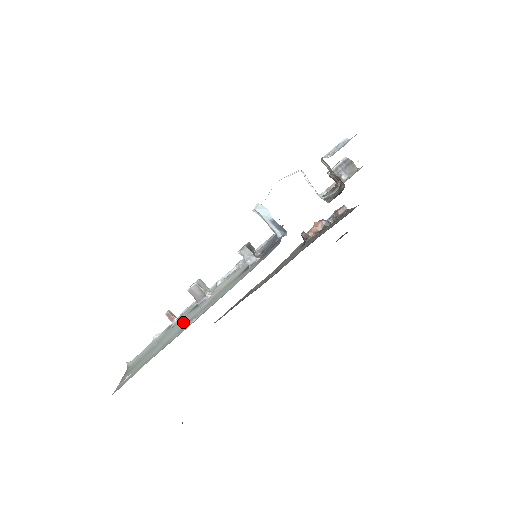
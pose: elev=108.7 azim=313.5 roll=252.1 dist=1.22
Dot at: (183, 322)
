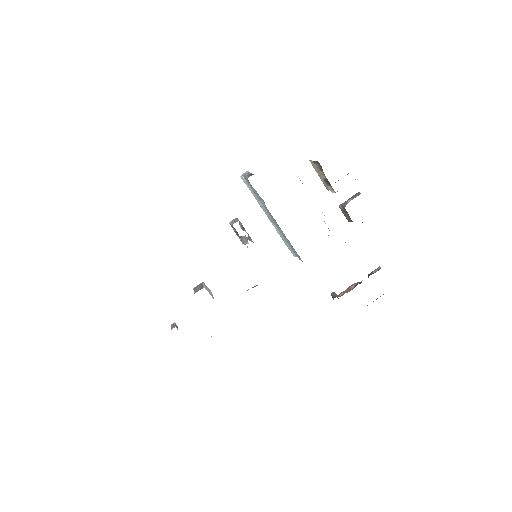
Dot at: occluded
